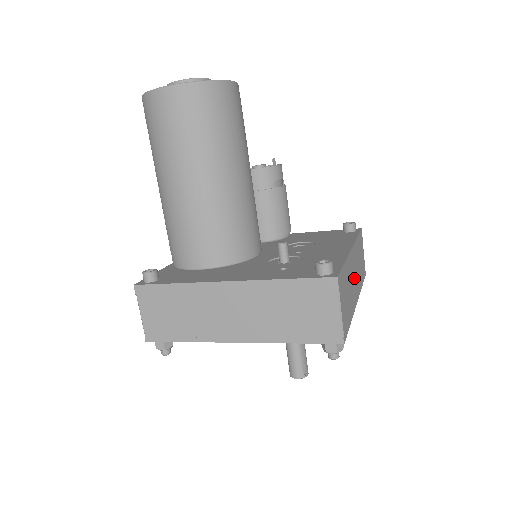
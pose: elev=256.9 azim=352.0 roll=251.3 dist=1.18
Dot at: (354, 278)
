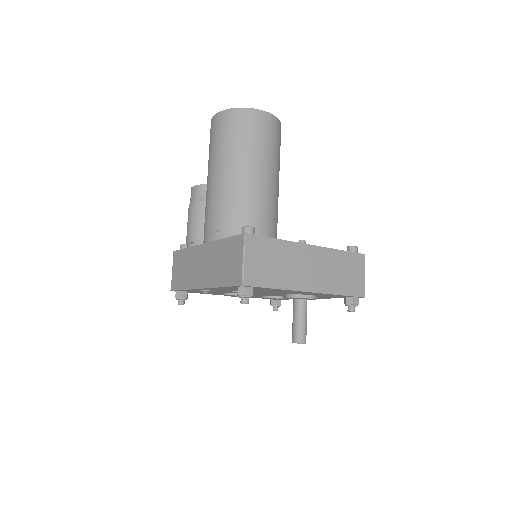
Dot at: occluded
